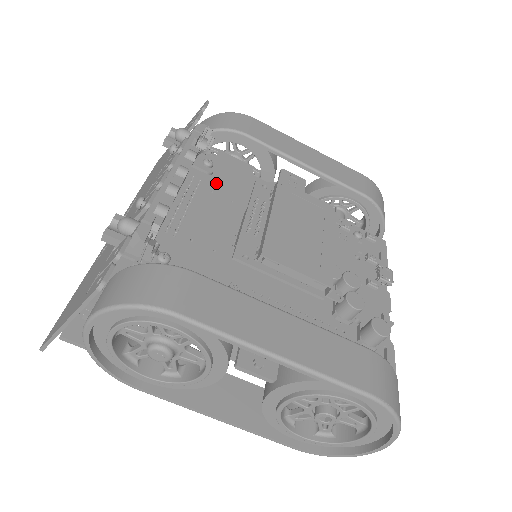
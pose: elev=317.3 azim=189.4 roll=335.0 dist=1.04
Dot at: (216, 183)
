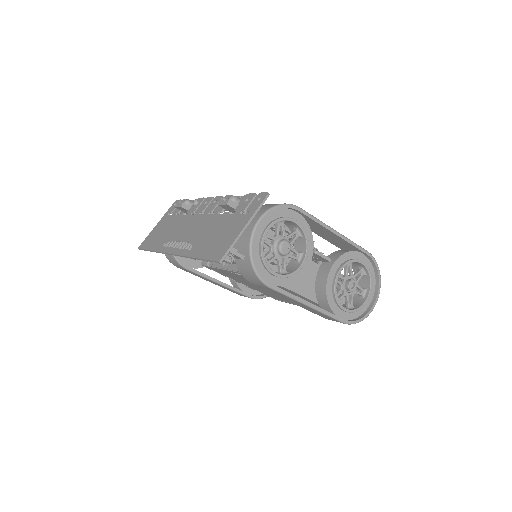
Dot at: occluded
